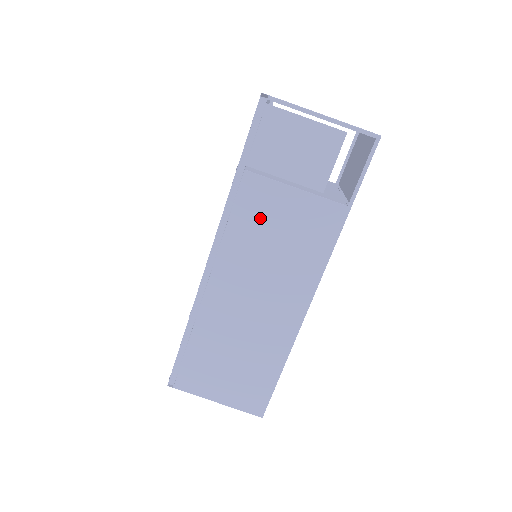
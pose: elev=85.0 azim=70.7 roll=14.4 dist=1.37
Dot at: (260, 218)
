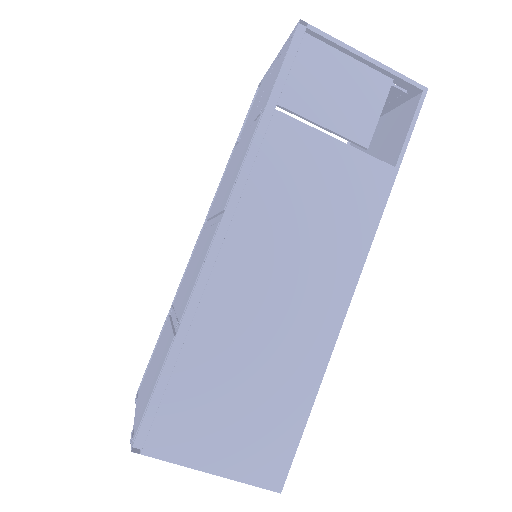
Dot at: (292, 175)
